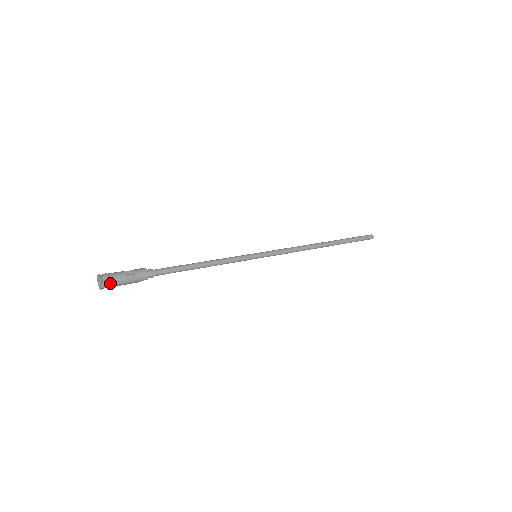
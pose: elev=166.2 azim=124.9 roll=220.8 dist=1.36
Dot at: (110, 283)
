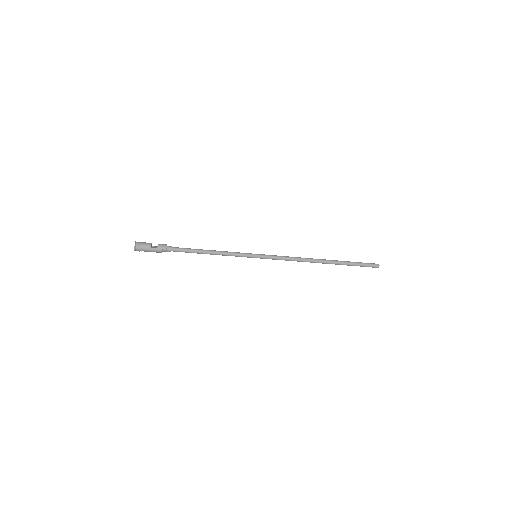
Dot at: (140, 245)
